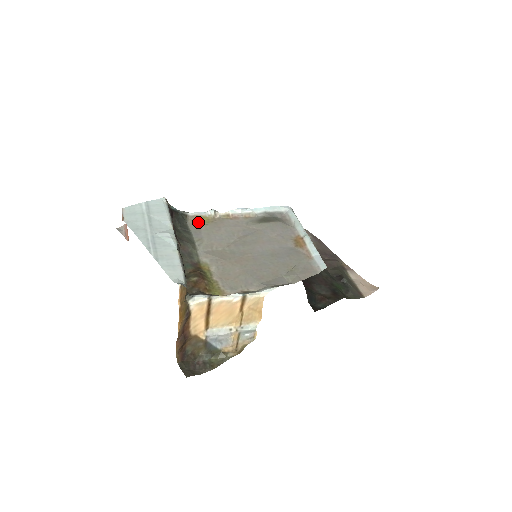
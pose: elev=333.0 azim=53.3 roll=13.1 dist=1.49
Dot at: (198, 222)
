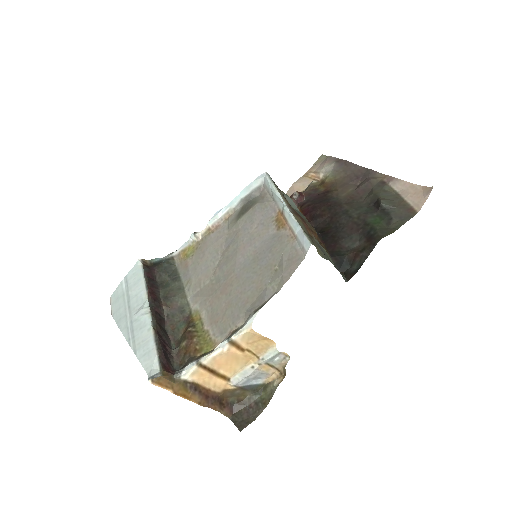
Dot at: (185, 258)
